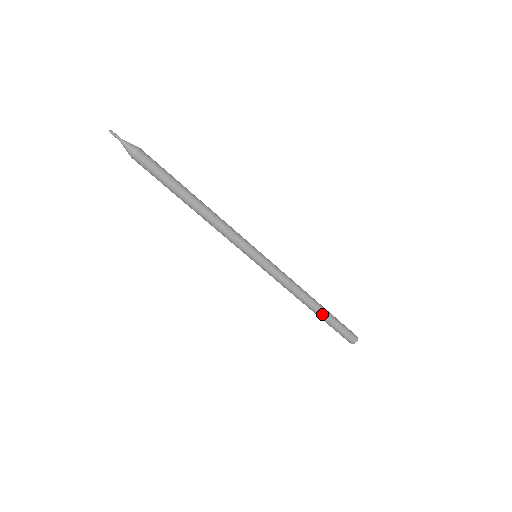
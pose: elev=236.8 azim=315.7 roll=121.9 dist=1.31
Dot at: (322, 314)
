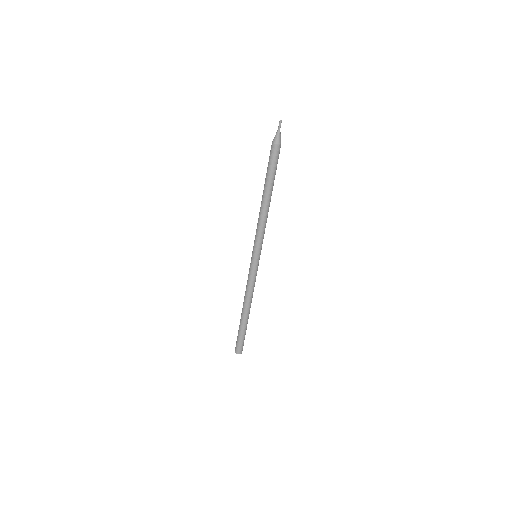
Dot at: (243, 321)
